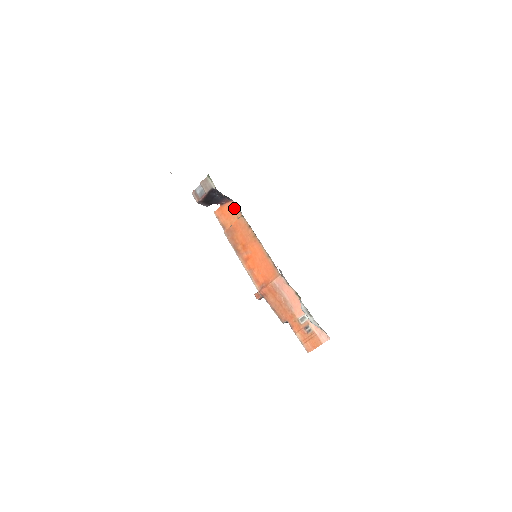
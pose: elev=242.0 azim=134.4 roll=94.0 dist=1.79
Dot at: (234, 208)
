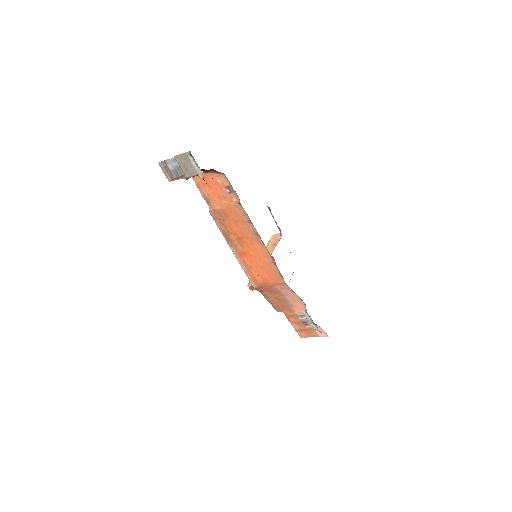
Dot at: (226, 185)
